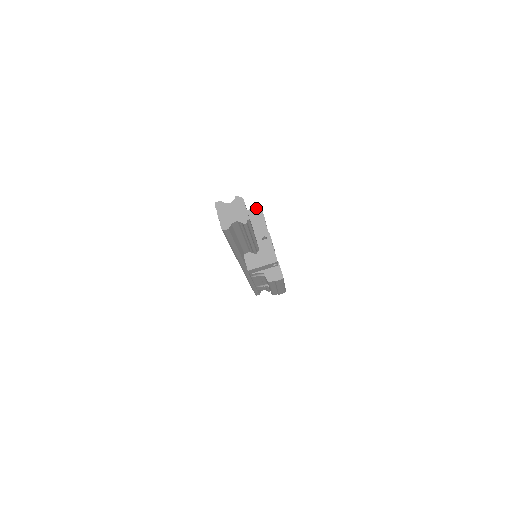
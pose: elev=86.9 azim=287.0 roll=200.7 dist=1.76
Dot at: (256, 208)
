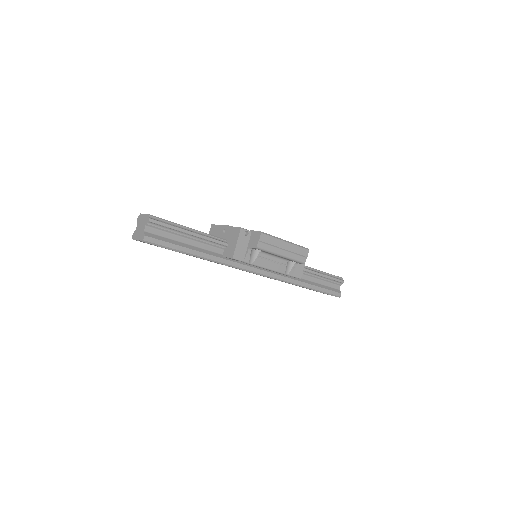
Dot at: occluded
